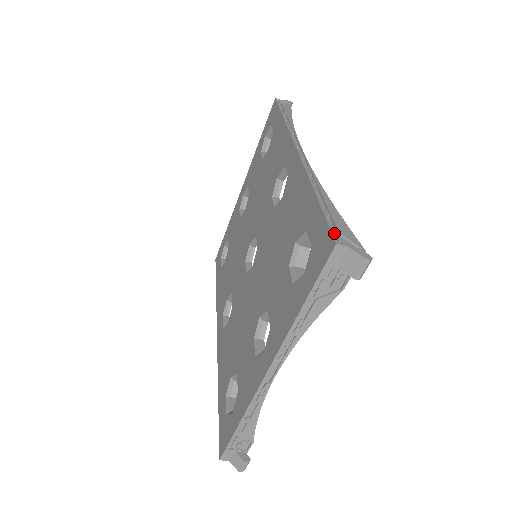
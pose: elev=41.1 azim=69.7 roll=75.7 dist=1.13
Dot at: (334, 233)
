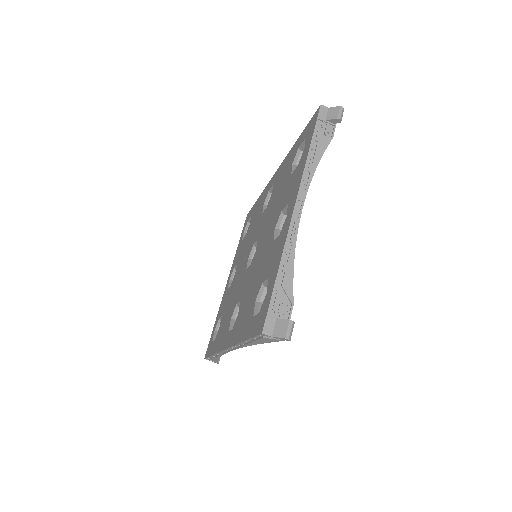
Dot at: occluded
